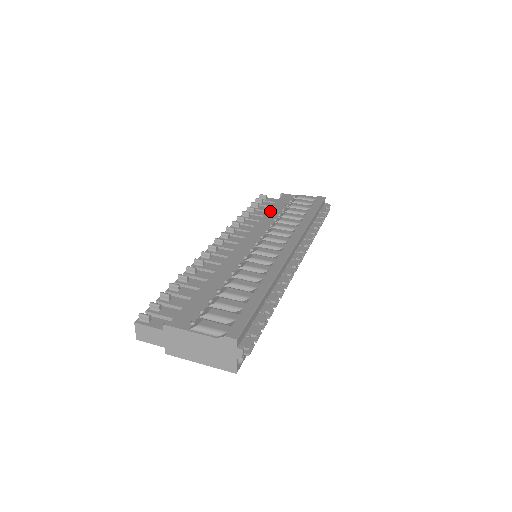
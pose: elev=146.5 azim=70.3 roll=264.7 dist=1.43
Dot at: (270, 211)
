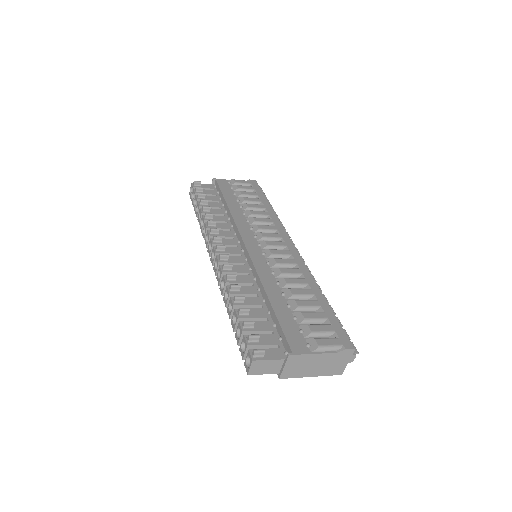
Dot at: (229, 203)
